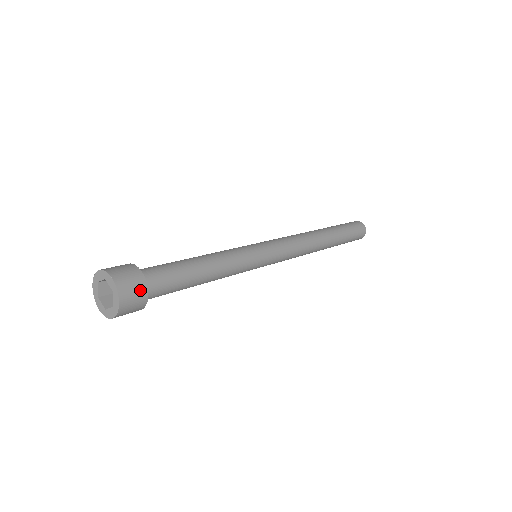
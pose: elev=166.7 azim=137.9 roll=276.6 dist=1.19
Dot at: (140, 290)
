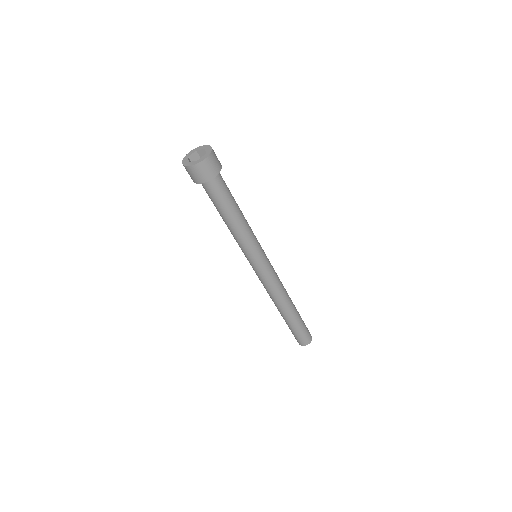
Dot at: (218, 160)
